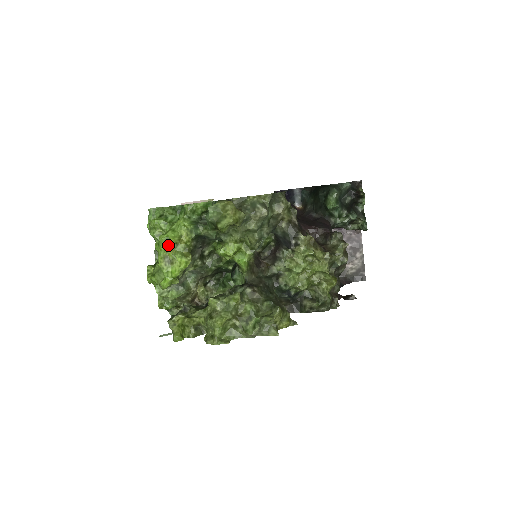
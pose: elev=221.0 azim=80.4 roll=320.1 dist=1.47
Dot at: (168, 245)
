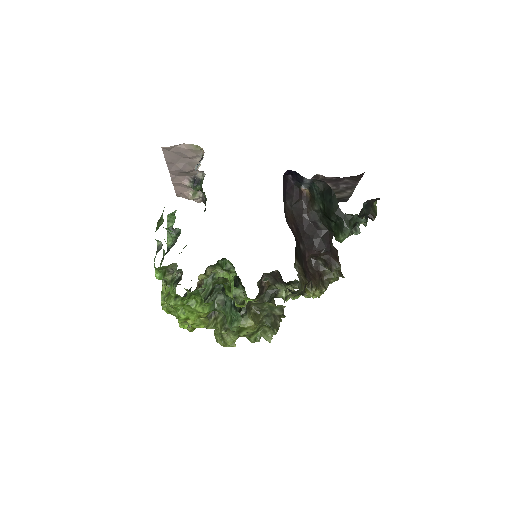
Dot at: (187, 318)
